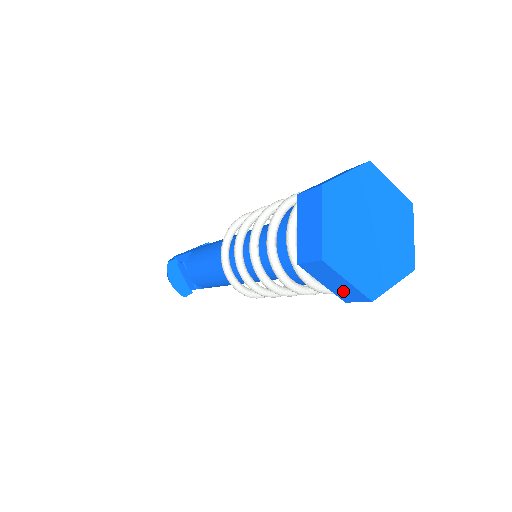
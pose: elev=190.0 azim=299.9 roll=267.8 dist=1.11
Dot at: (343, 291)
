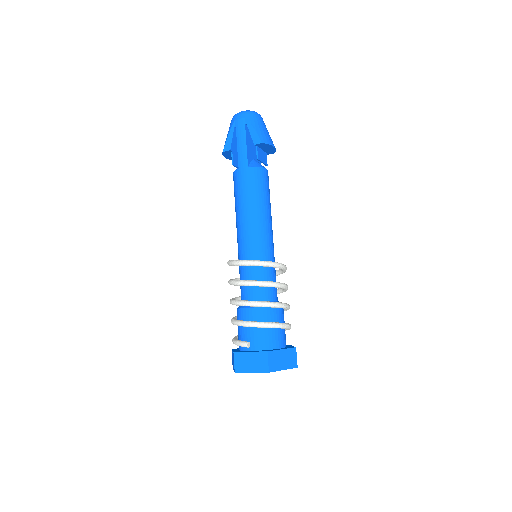
Dot at: occluded
